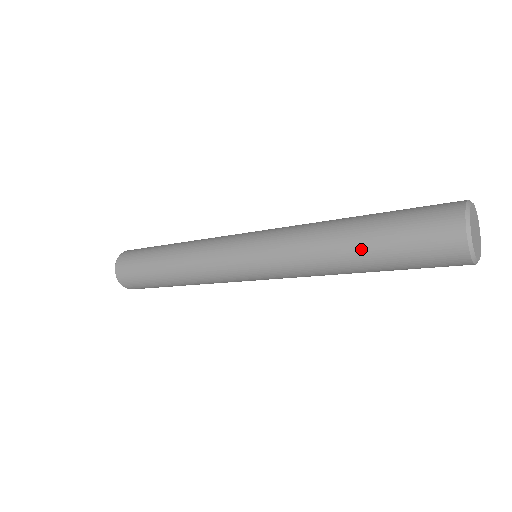
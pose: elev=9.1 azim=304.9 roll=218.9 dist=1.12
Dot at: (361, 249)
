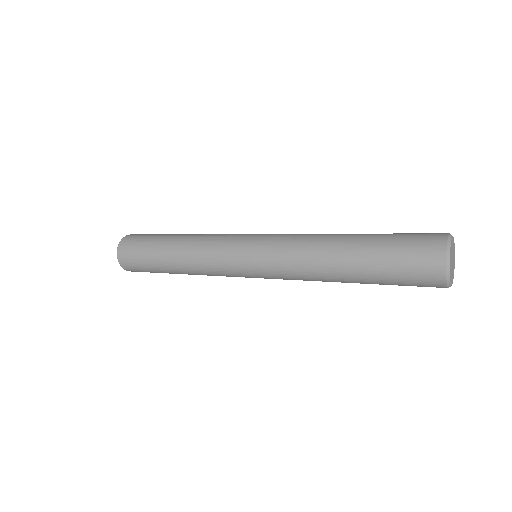
Dot at: (355, 249)
